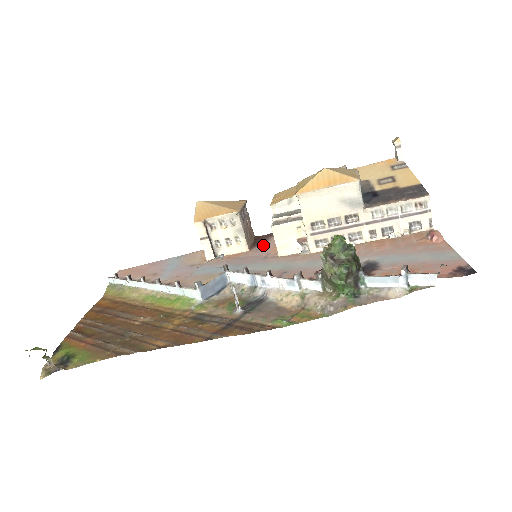
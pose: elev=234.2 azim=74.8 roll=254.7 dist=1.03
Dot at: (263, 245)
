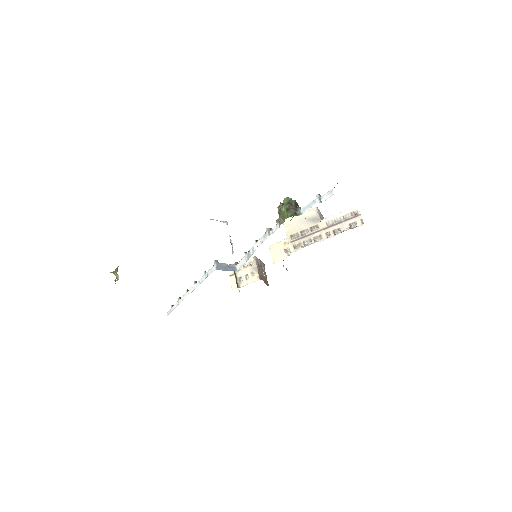
Dot at: occluded
